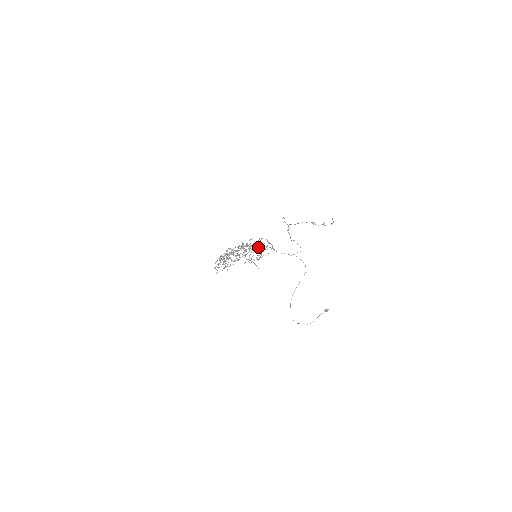
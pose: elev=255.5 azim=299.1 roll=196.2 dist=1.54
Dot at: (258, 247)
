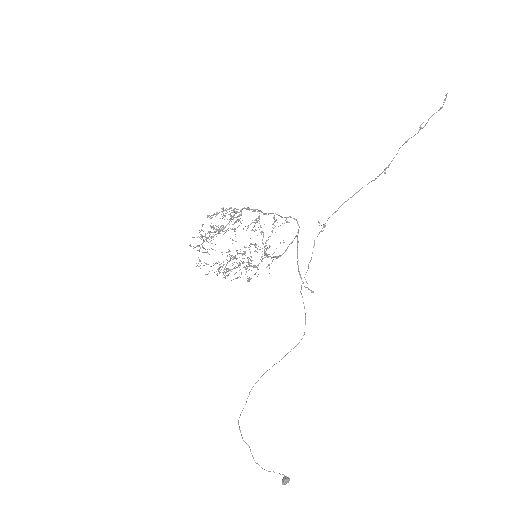
Dot at: (255, 266)
